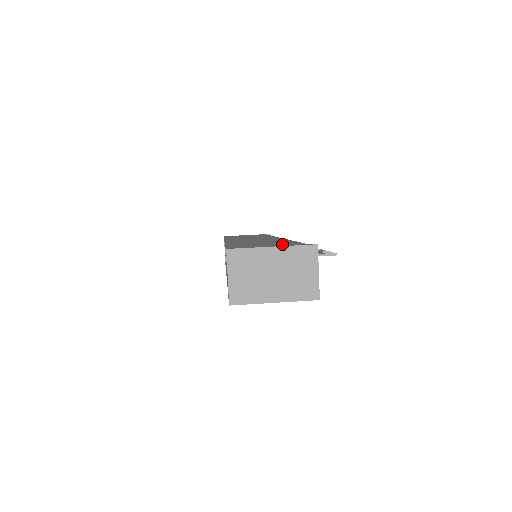
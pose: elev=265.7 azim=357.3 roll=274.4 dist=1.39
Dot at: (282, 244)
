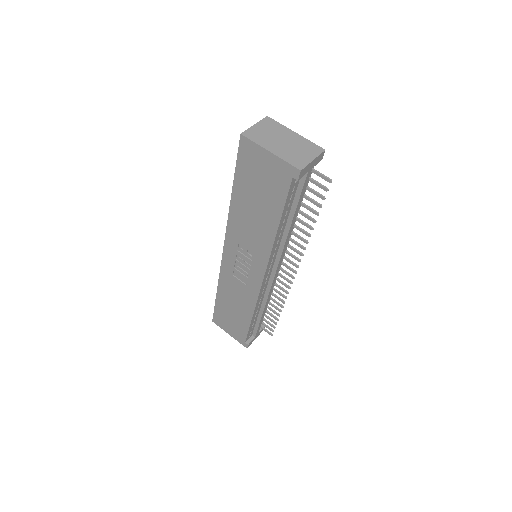
Dot at: occluded
